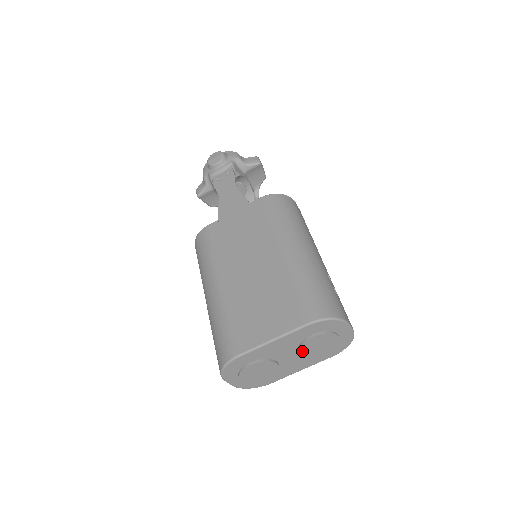
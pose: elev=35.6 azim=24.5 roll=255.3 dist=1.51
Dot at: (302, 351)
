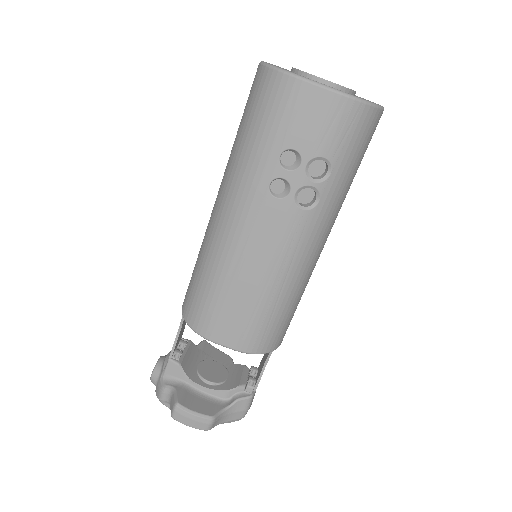
Dot at: occluded
